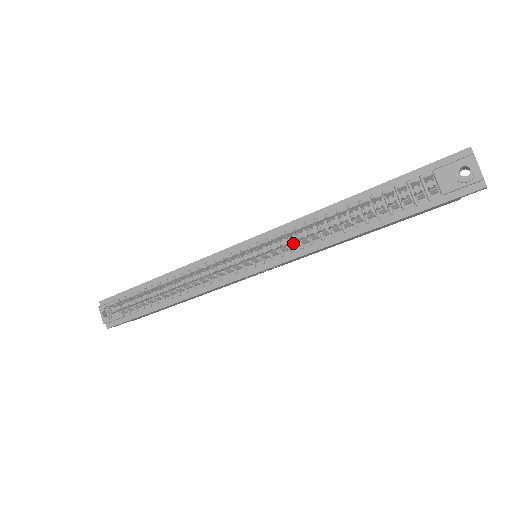
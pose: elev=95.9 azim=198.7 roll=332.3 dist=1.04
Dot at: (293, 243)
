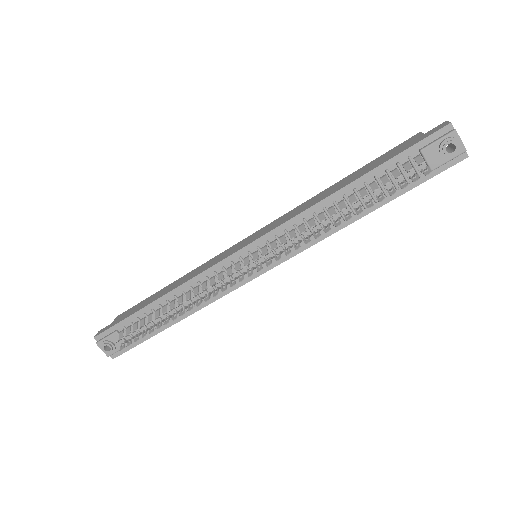
Dot at: (298, 242)
